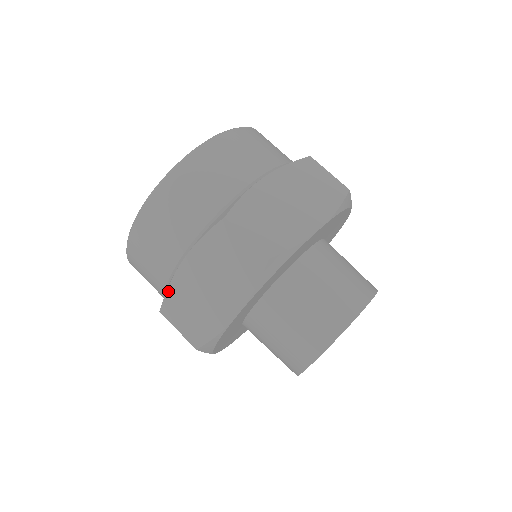
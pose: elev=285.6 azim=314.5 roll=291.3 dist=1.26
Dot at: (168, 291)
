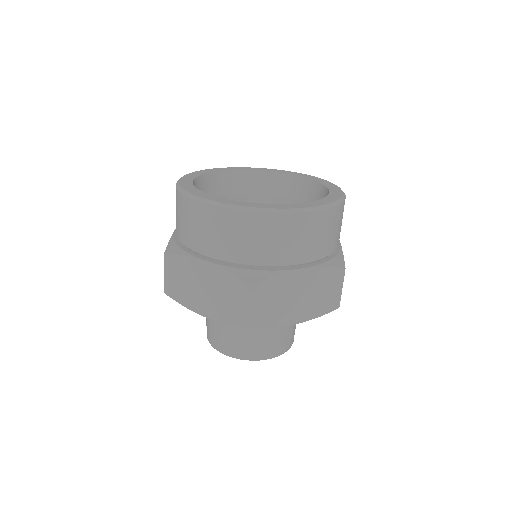
Dot at: occluded
